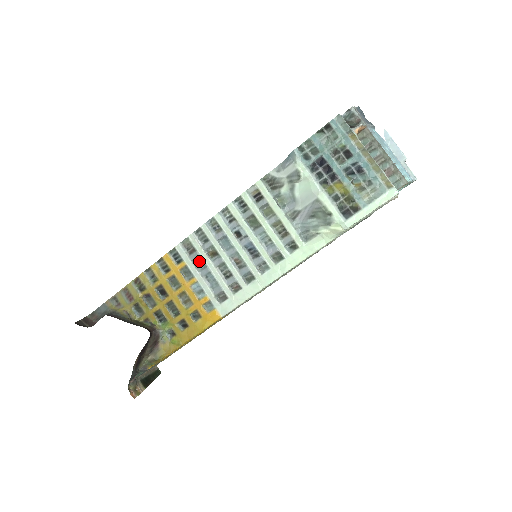
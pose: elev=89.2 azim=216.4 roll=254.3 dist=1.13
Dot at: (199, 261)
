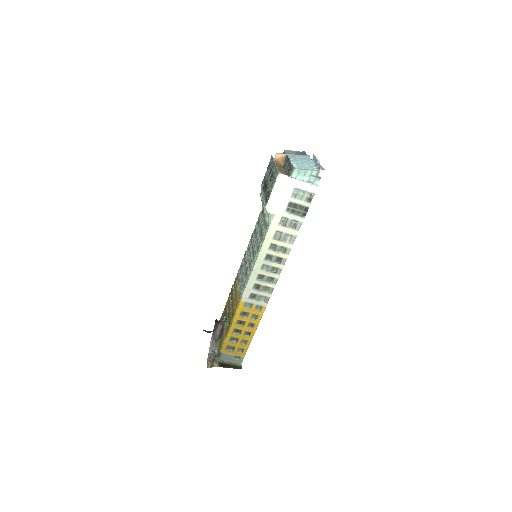
Dot at: occluded
